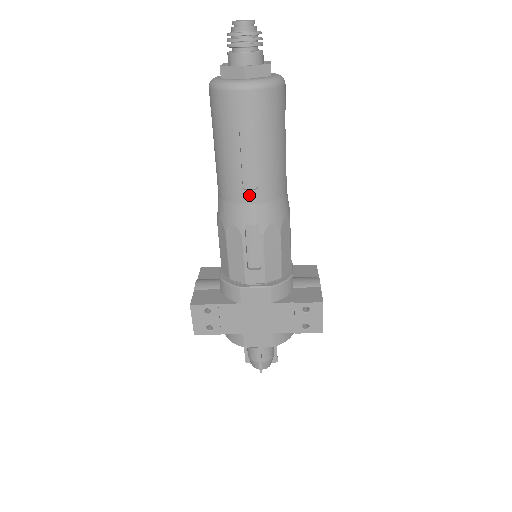
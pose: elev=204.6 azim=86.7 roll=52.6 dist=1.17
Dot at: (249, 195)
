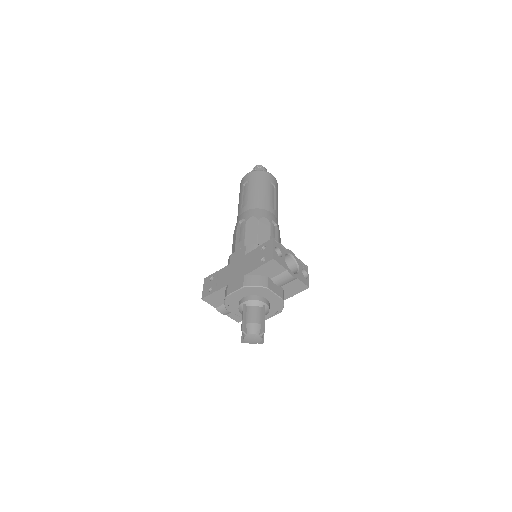
Dot at: (243, 209)
